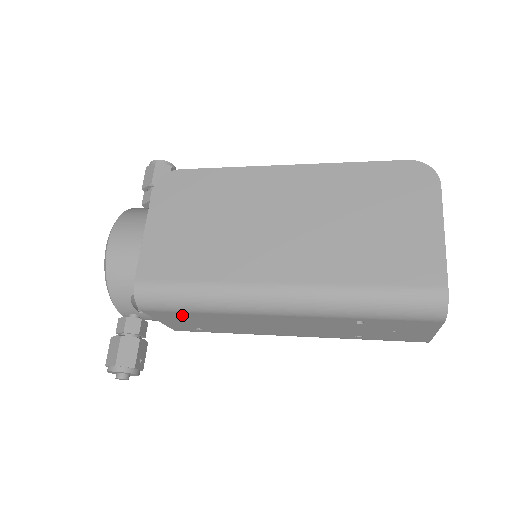
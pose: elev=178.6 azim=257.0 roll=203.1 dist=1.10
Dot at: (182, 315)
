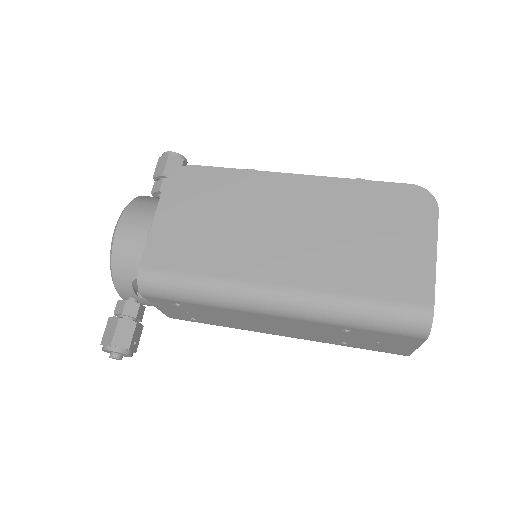
Dot at: (180, 304)
